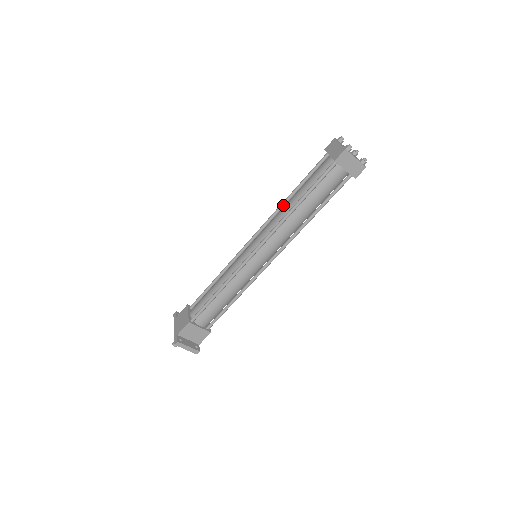
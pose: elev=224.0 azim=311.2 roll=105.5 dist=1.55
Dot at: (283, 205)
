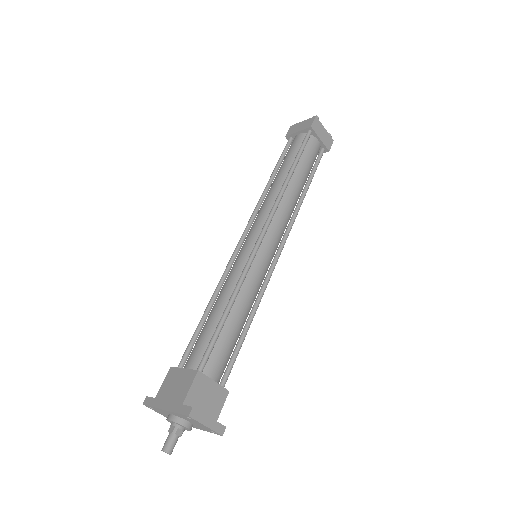
Dot at: (266, 192)
